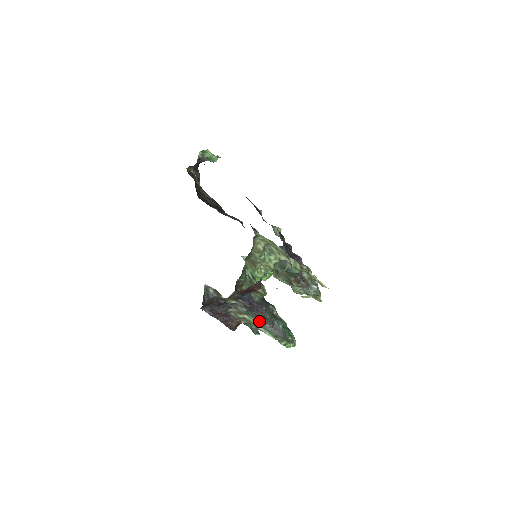
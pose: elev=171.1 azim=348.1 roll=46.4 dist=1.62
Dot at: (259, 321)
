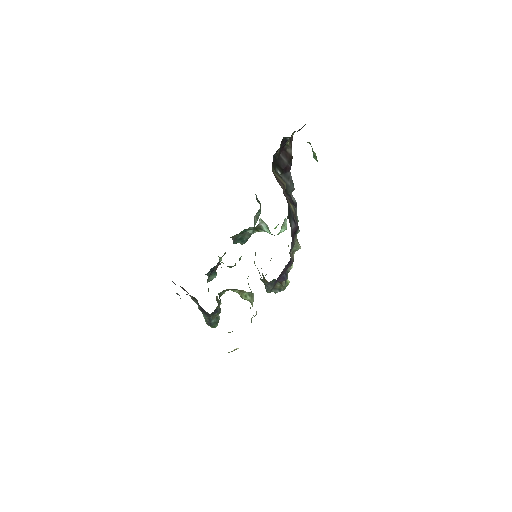
Dot at: occluded
